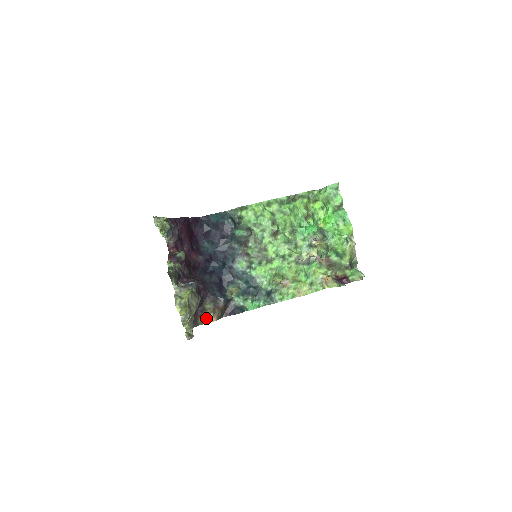
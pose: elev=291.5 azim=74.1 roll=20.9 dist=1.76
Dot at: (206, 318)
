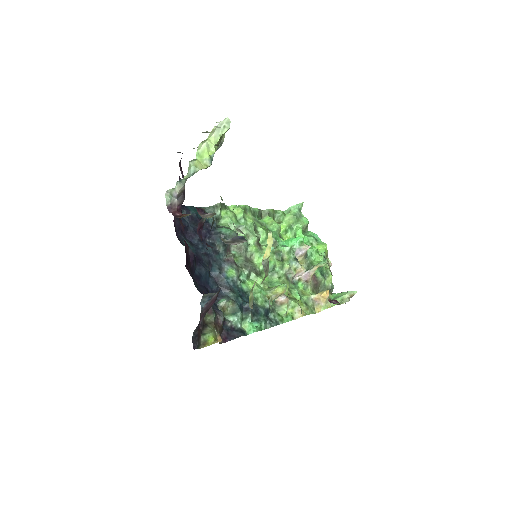
Dot at: (211, 334)
